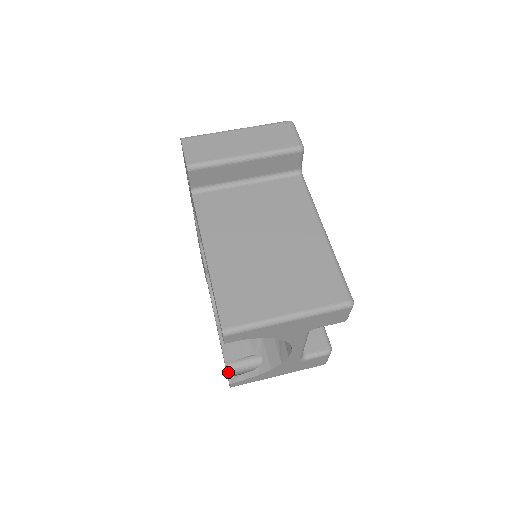
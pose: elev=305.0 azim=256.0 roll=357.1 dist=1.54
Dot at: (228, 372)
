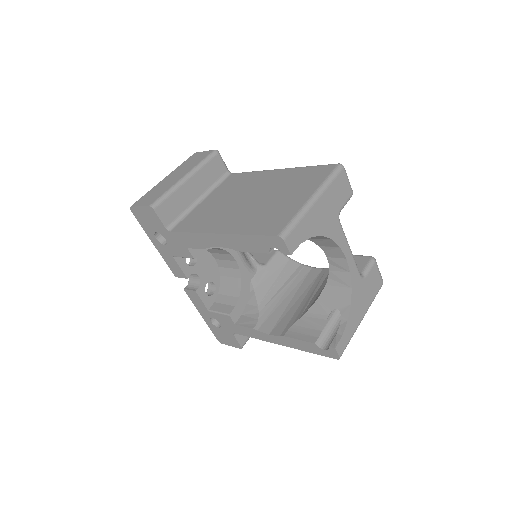
Dot at: (325, 348)
